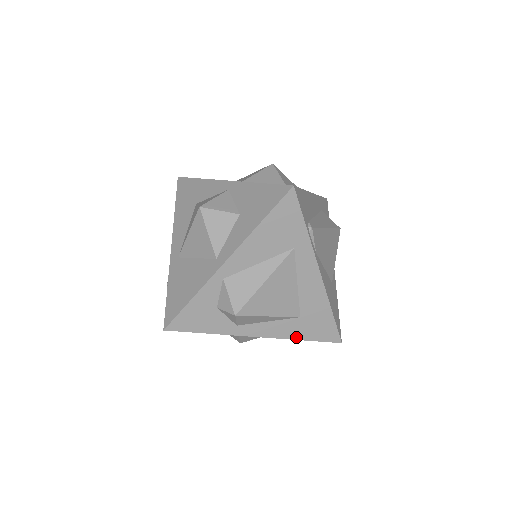
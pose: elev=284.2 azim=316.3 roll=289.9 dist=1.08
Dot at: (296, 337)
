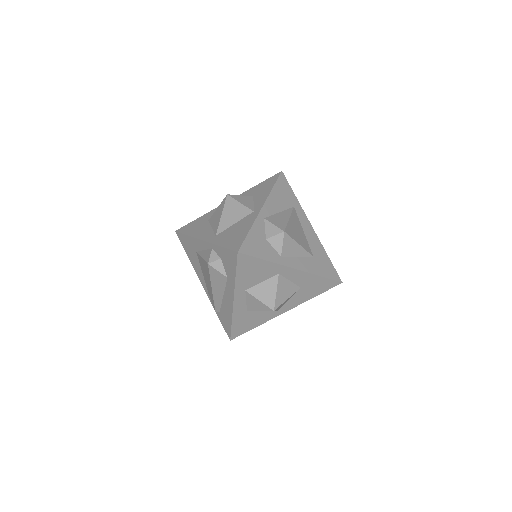
Dot at: (317, 273)
